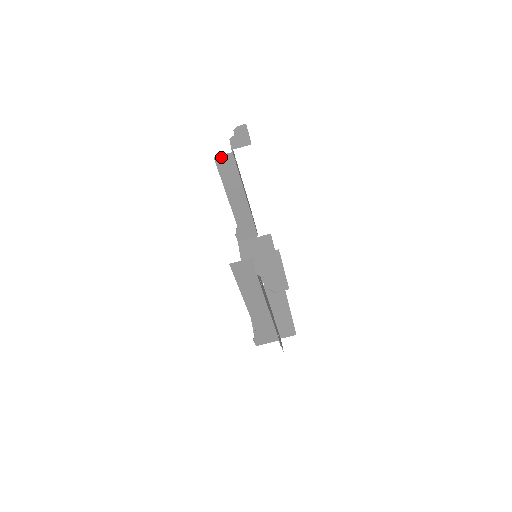
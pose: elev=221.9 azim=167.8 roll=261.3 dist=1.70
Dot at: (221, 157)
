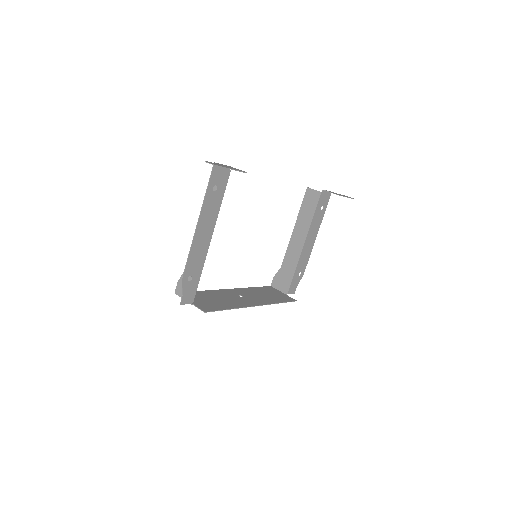
Dot at: (312, 191)
